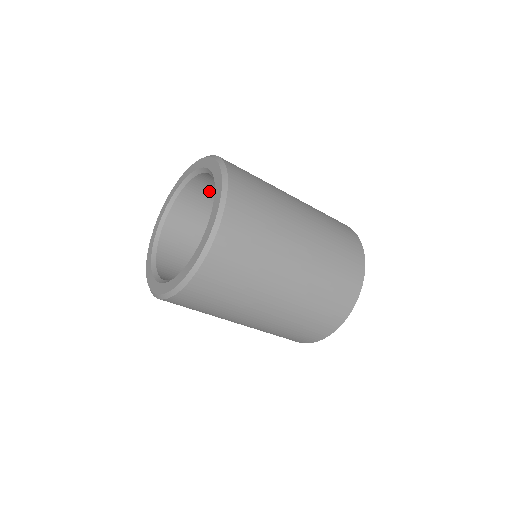
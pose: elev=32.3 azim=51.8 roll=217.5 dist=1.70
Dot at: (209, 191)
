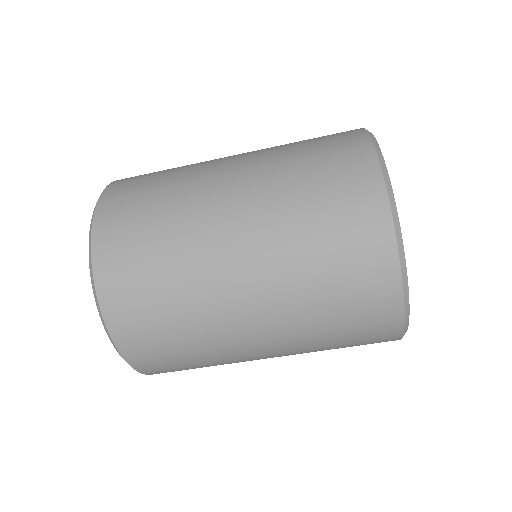
Dot at: occluded
